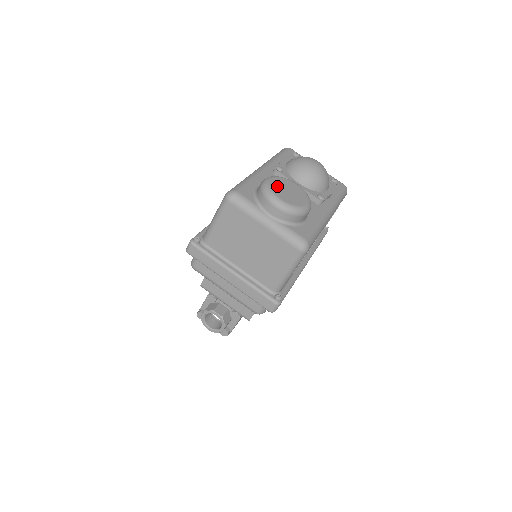
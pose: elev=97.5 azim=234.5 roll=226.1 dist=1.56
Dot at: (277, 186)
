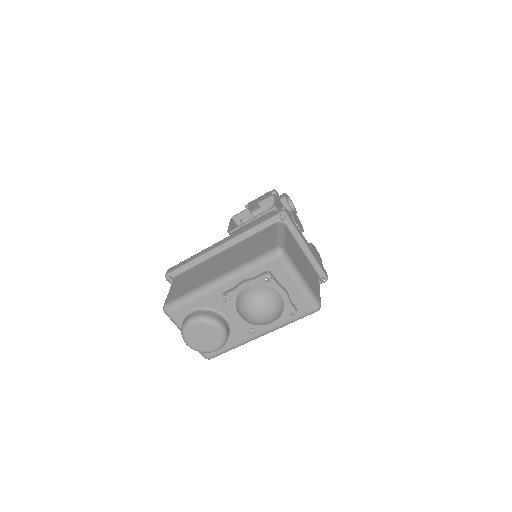
Dot at: (194, 332)
